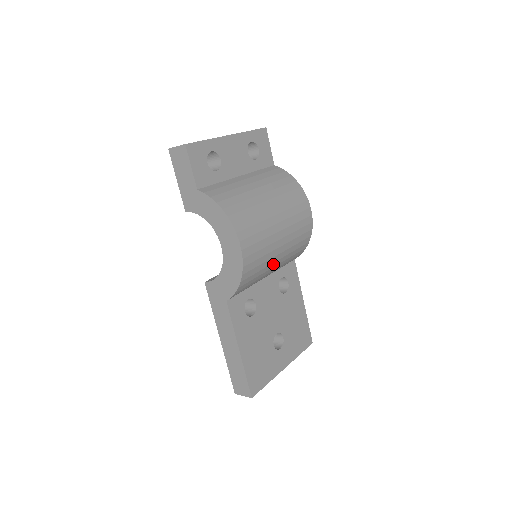
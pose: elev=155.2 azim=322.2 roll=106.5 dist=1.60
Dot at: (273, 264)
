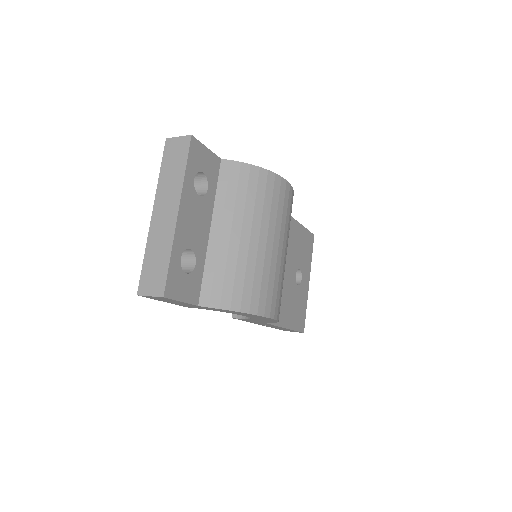
Dot at: occluded
